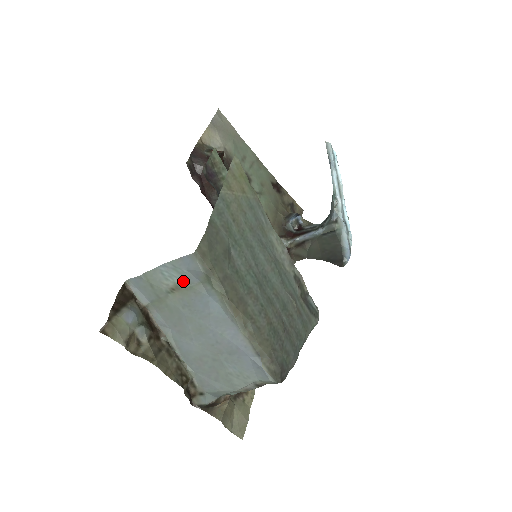
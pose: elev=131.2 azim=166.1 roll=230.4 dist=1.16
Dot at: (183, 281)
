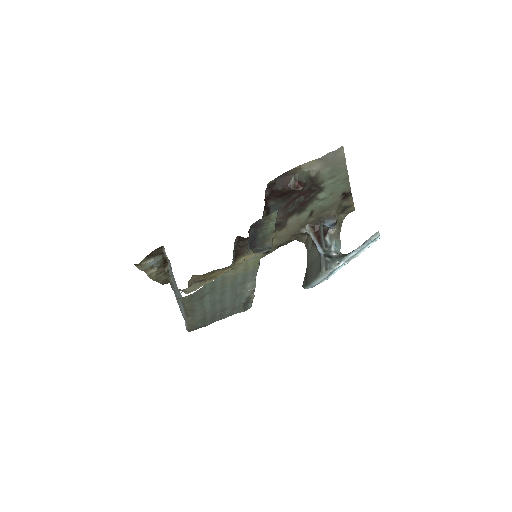
Dot at: occluded
